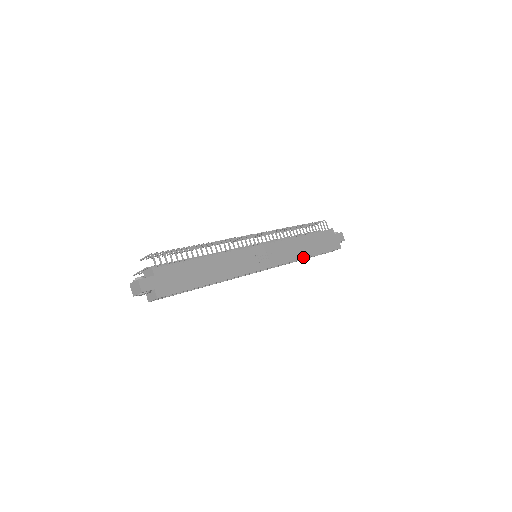
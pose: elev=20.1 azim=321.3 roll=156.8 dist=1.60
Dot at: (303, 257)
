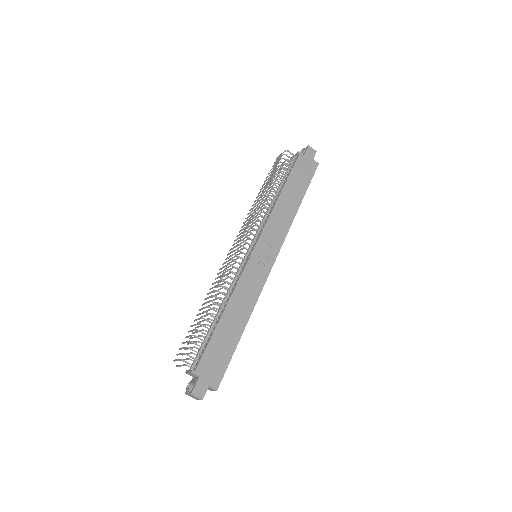
Dot at: (294, 214)
